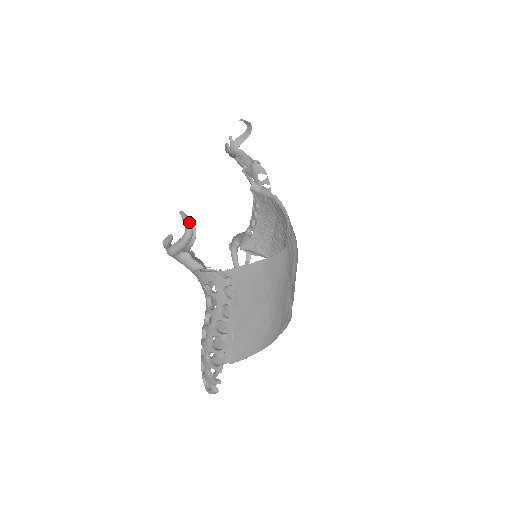
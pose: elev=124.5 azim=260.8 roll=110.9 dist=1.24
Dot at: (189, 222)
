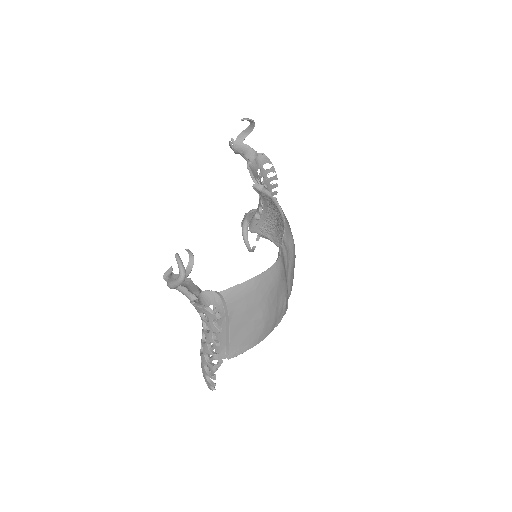
Dot at: (182, 266)
